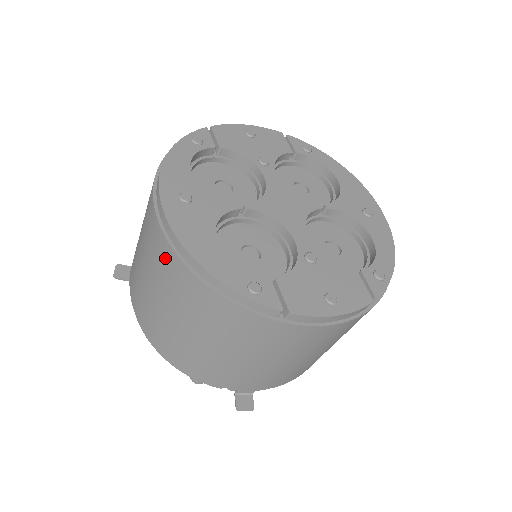
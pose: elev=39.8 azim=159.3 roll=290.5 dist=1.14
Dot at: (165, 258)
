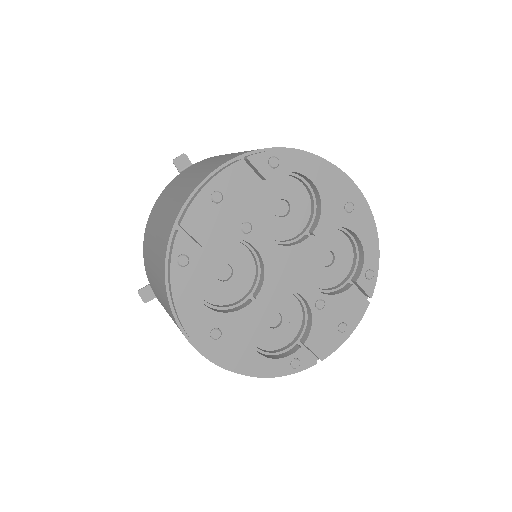
Dot at: occluded
